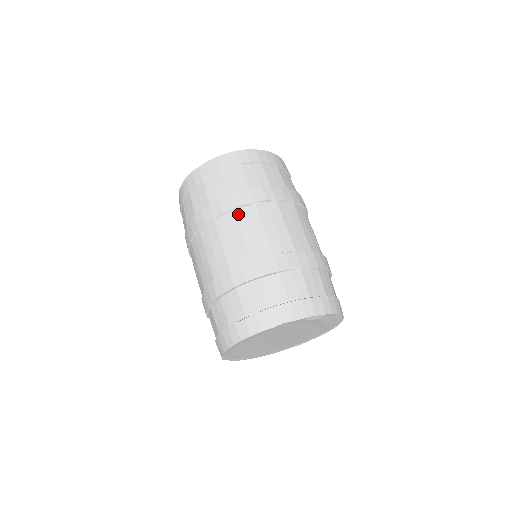
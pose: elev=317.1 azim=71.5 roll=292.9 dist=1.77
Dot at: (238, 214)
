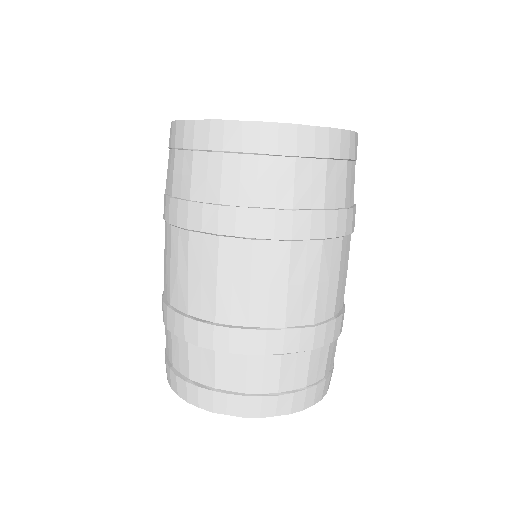
Dot at: (221, 246)
